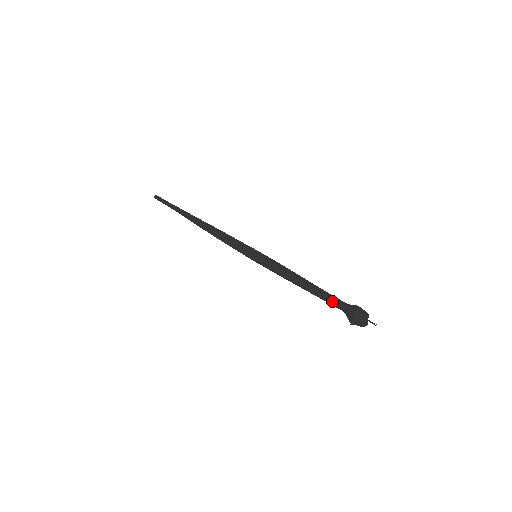
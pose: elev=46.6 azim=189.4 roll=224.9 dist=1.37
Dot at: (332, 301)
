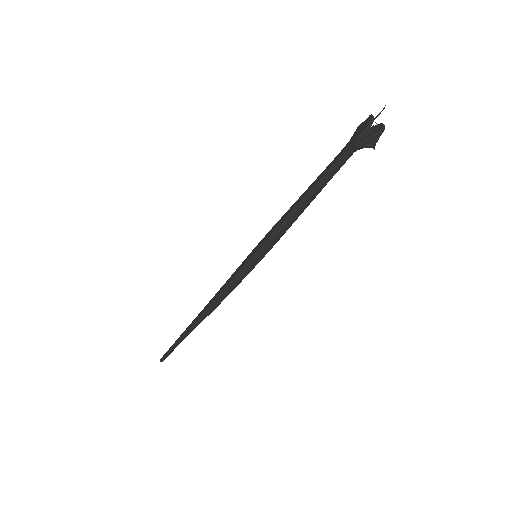
Dot at: (334, 162)
